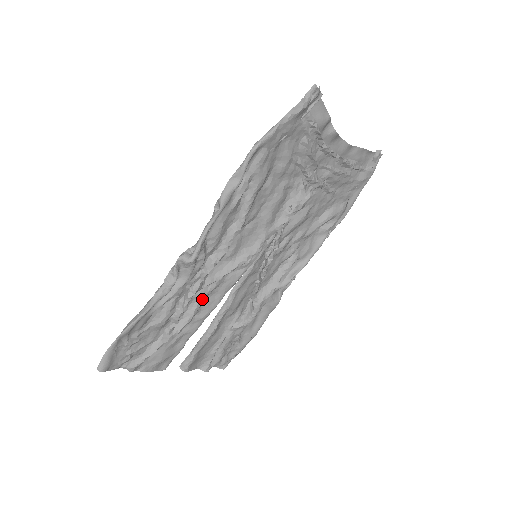
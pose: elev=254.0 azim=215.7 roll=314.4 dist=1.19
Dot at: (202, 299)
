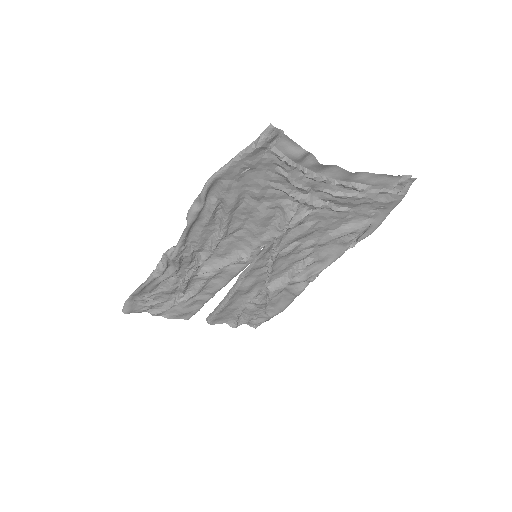
Dot at: (205, 280)
